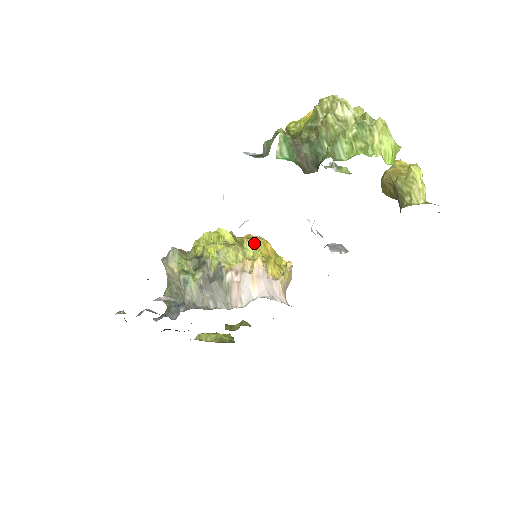
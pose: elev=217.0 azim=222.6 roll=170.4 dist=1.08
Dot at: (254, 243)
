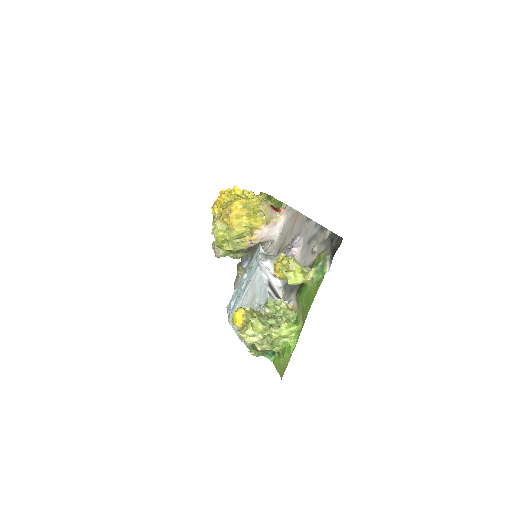
Dot at: (238, 232)
